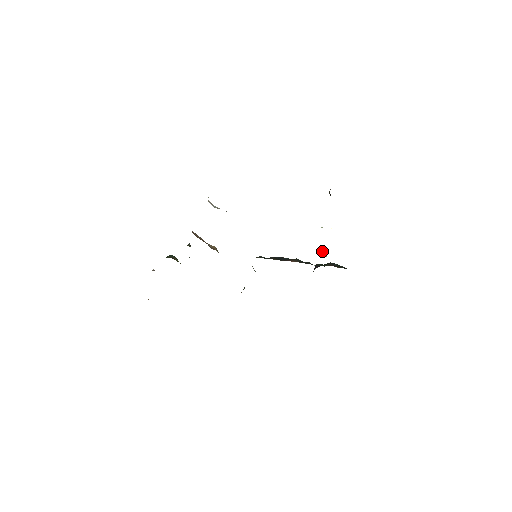
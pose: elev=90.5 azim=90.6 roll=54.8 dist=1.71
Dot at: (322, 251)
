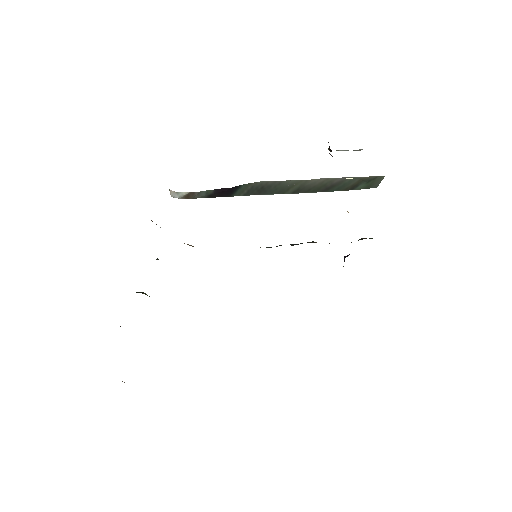
Dot at: occluded
